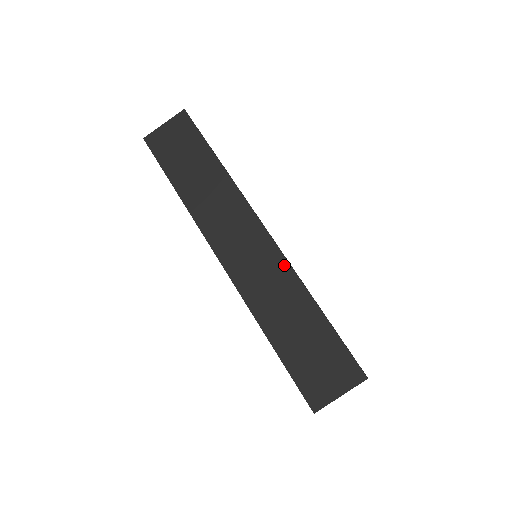
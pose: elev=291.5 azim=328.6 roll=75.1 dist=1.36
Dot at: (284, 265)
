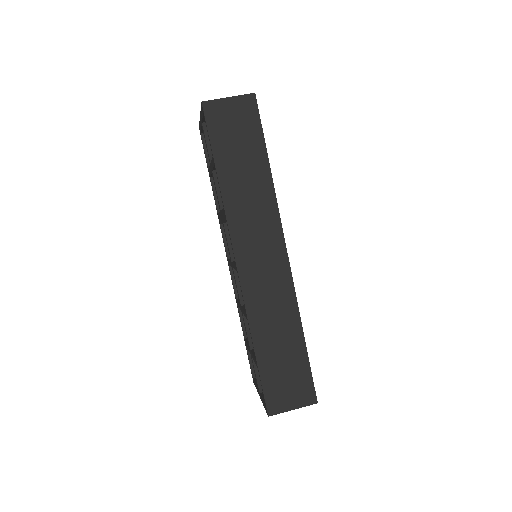
Dot at: (291, 293)
